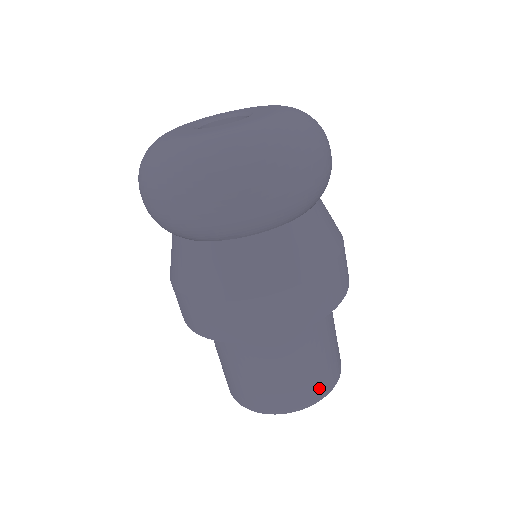
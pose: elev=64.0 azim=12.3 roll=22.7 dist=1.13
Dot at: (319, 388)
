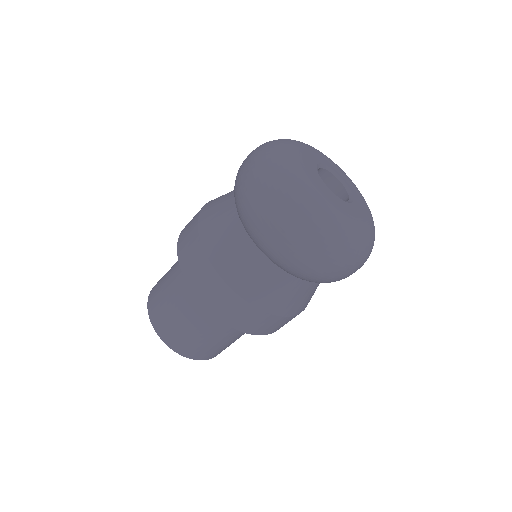
Dot at: occluded
